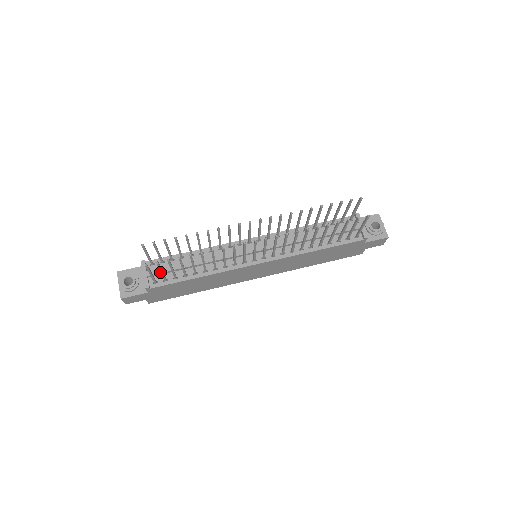
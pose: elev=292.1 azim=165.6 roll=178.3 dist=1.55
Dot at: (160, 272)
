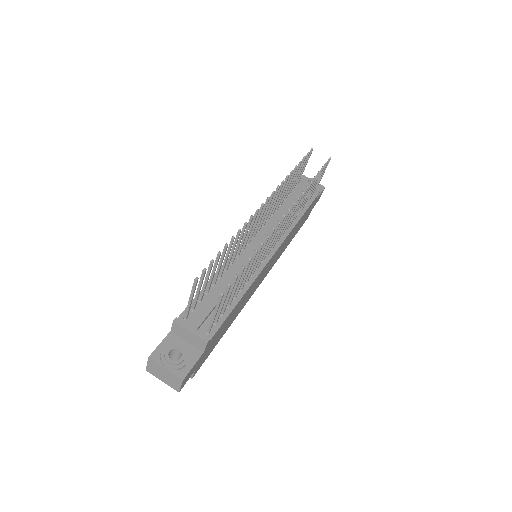
Dot at: (205, 317)
